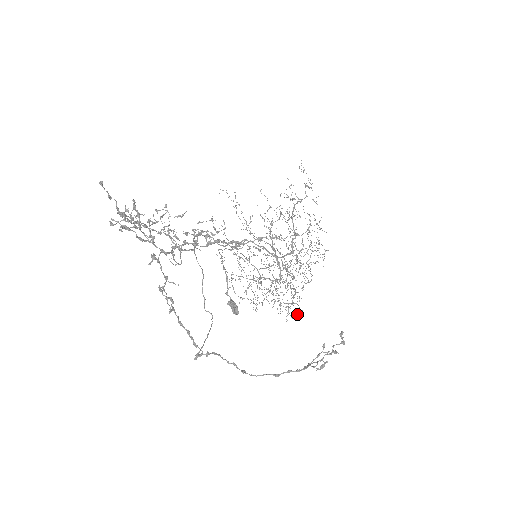
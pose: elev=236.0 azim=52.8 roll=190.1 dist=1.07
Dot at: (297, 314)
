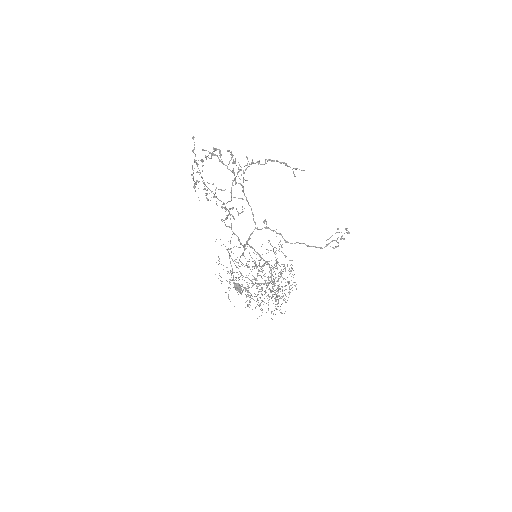
Dot at: (282, 313)
